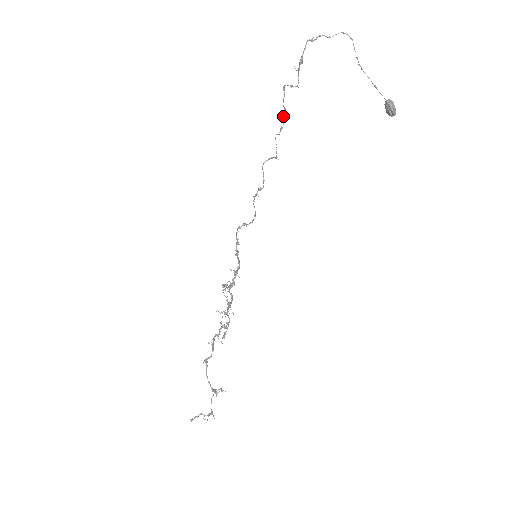
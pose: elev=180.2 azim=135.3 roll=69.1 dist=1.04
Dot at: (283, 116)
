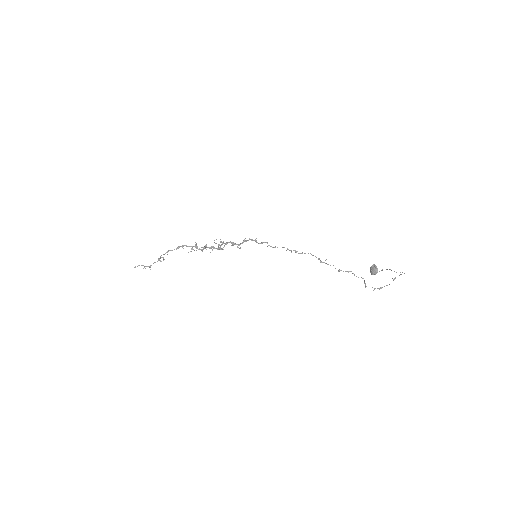
Dot at: occluded
